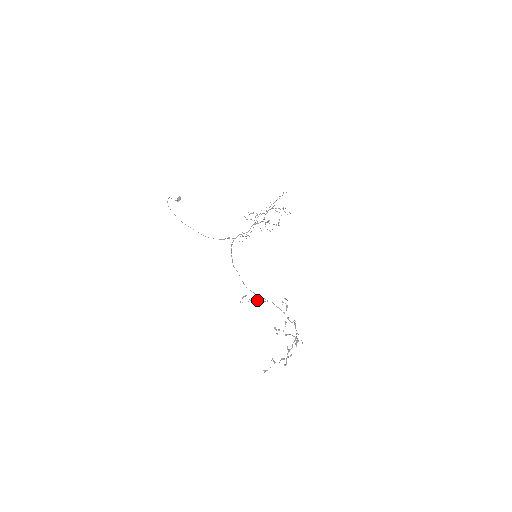
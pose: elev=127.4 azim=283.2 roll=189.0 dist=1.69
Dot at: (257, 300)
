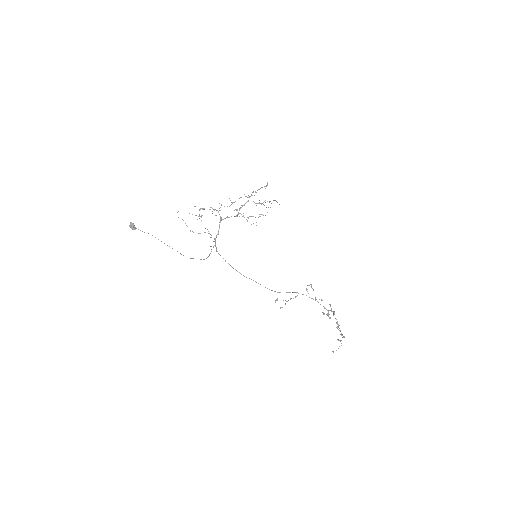
Dot at: (291, 298)
